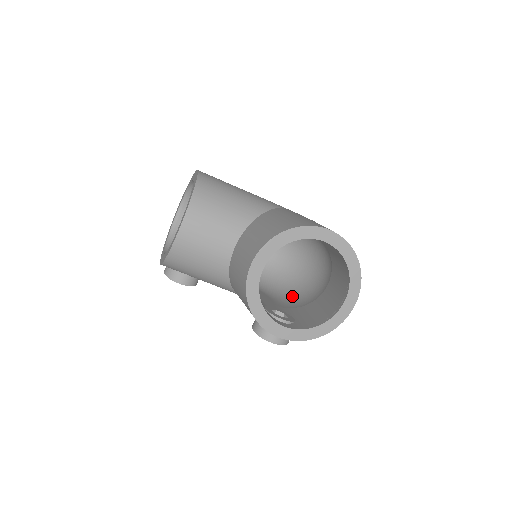
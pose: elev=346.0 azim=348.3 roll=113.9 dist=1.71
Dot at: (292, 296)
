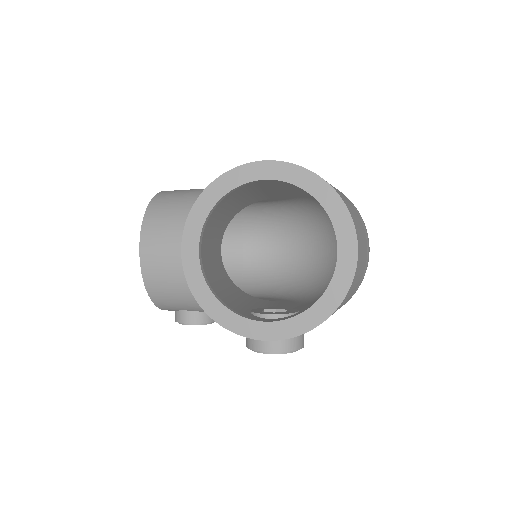
Dot at: occluded
